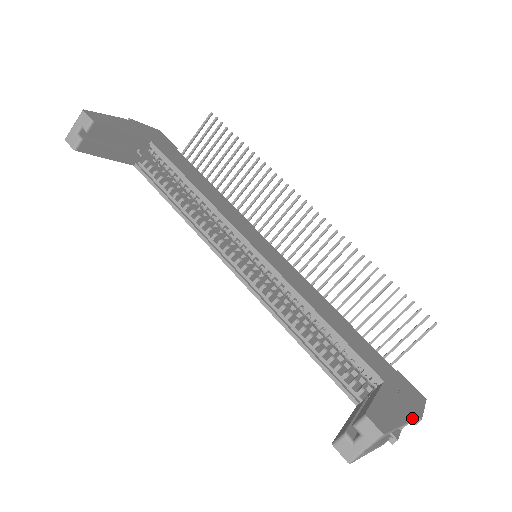
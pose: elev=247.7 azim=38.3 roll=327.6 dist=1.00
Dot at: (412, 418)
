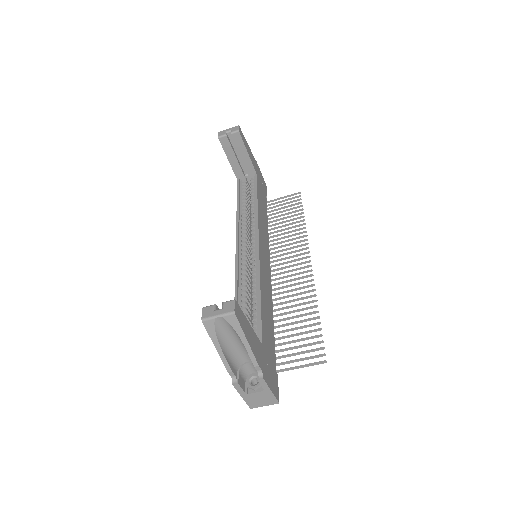
Dot at: (259, 364)
